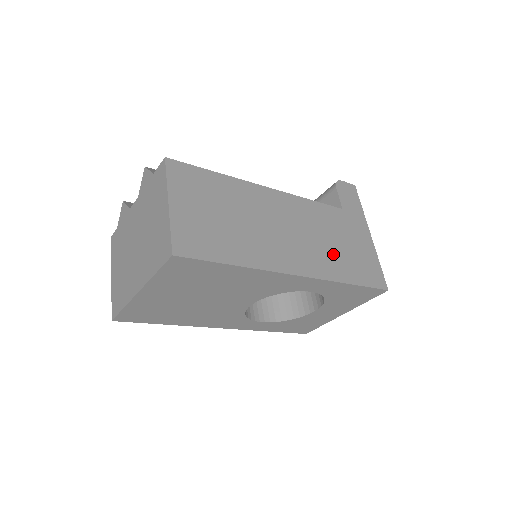
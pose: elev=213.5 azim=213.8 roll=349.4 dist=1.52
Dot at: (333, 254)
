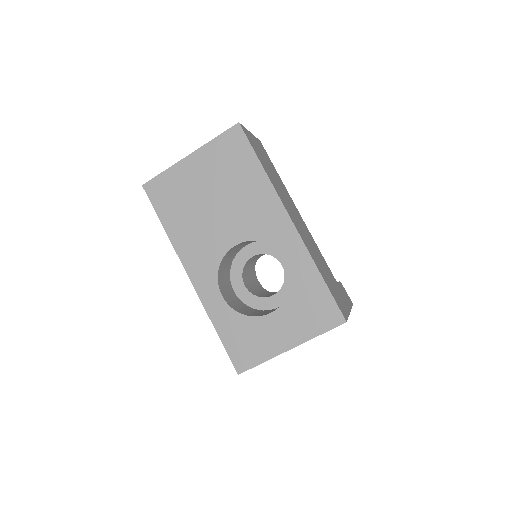
Dot at: (318, 261)
